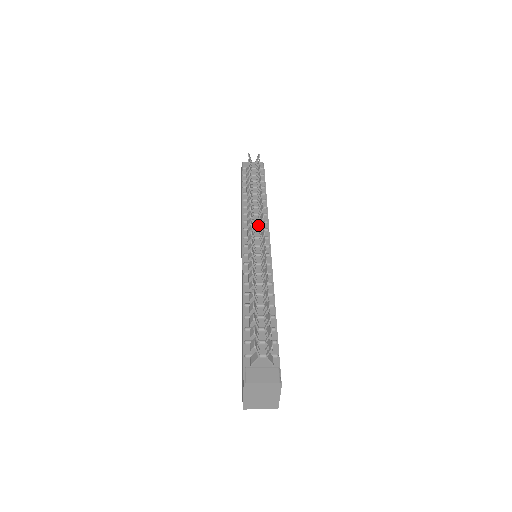
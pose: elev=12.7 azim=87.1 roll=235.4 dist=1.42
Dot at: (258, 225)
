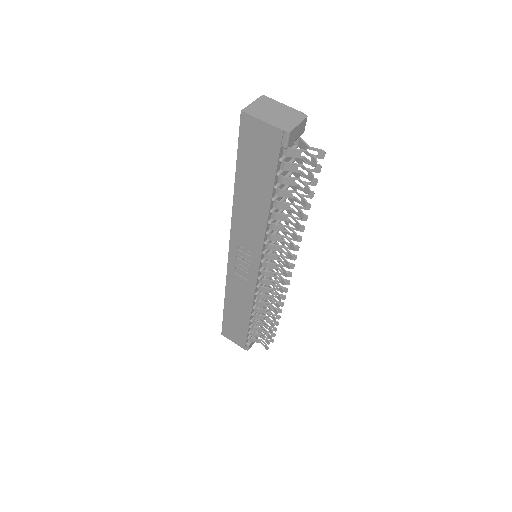
Dot at: occluded
